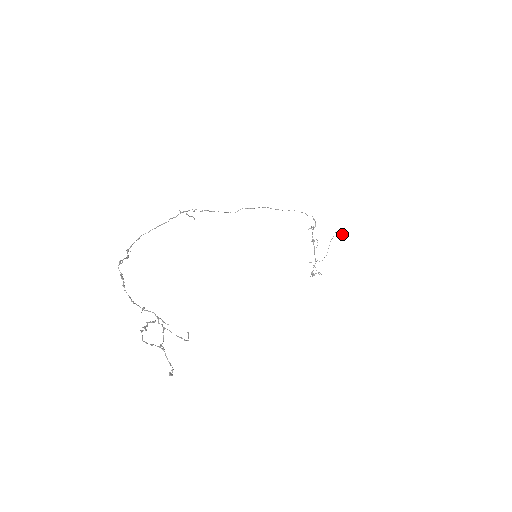
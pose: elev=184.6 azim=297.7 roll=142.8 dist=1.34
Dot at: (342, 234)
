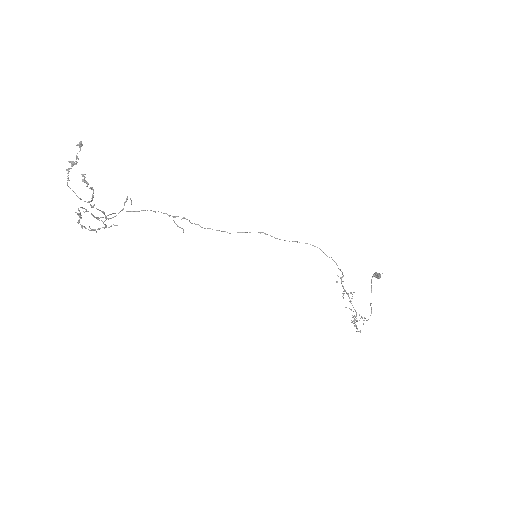
Dot at: (377, 274)
